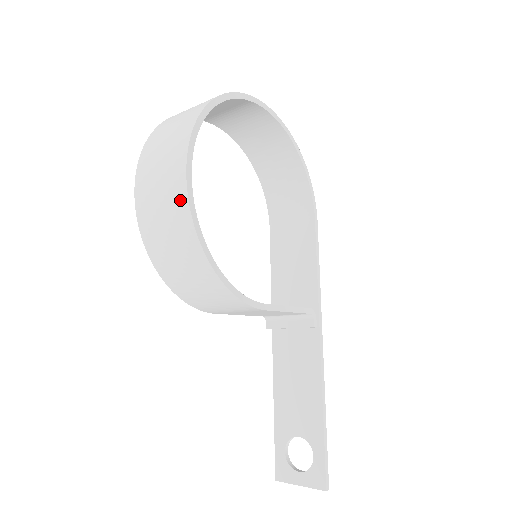
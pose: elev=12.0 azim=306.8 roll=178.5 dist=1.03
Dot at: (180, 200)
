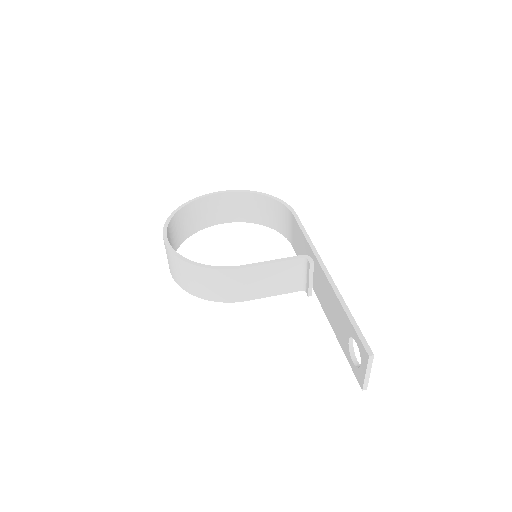
Dot at: (166, 249)
